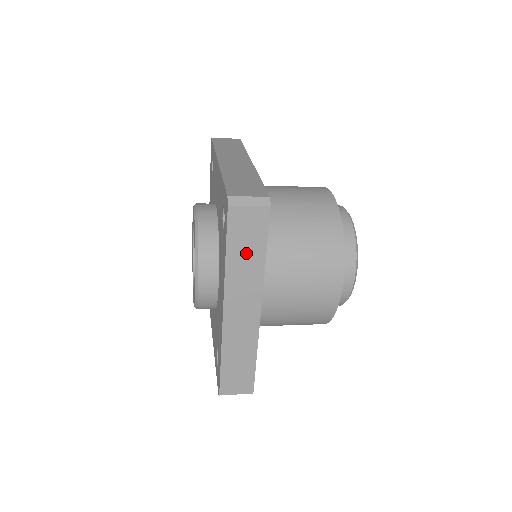
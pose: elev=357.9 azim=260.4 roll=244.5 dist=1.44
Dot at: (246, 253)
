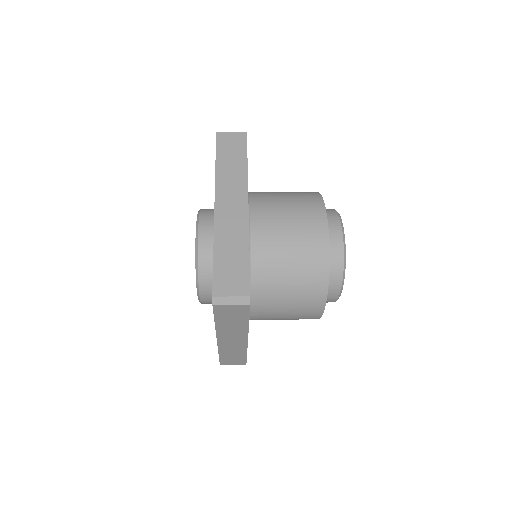
Dot at: (232, 321)
